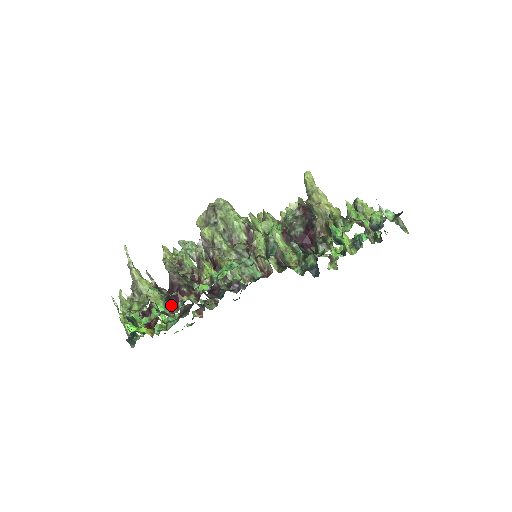
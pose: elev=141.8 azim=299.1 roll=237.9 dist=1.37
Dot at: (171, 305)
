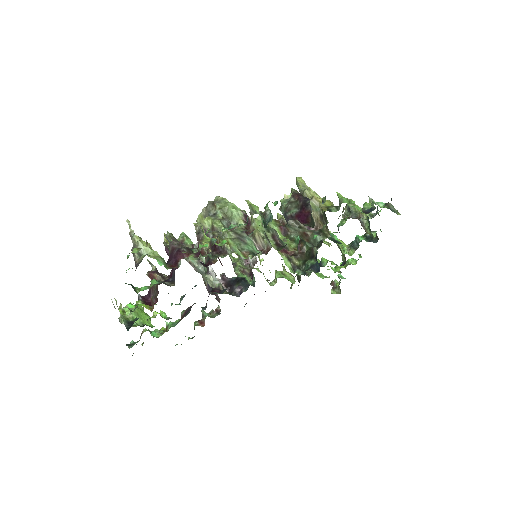
Dot at: (171, 265)
